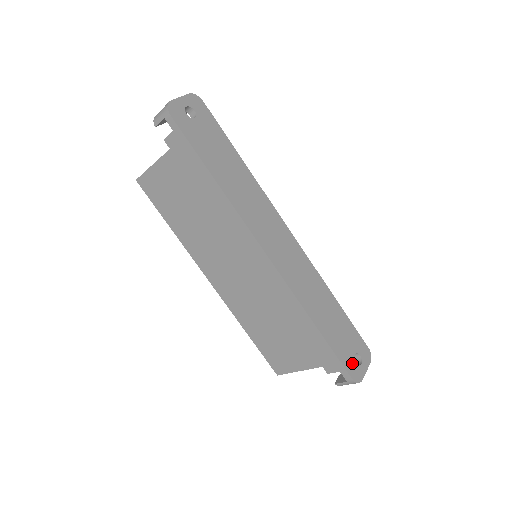
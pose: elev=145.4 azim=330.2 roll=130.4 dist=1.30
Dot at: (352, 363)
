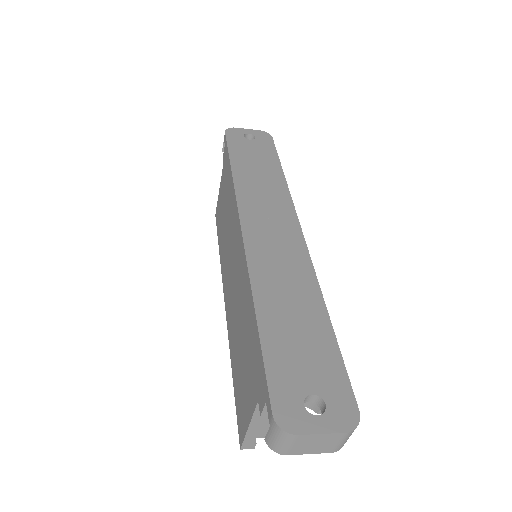
Dot at: (293, 397)
